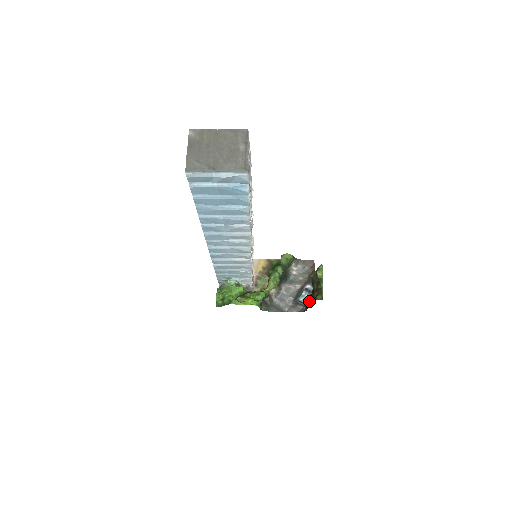
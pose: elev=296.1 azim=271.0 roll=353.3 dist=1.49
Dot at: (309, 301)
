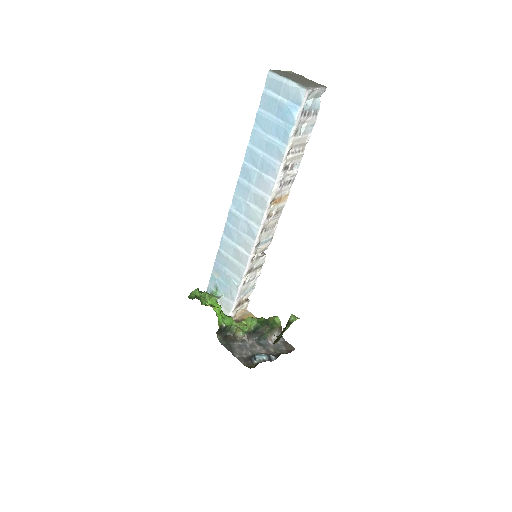
Dot at: occluded
